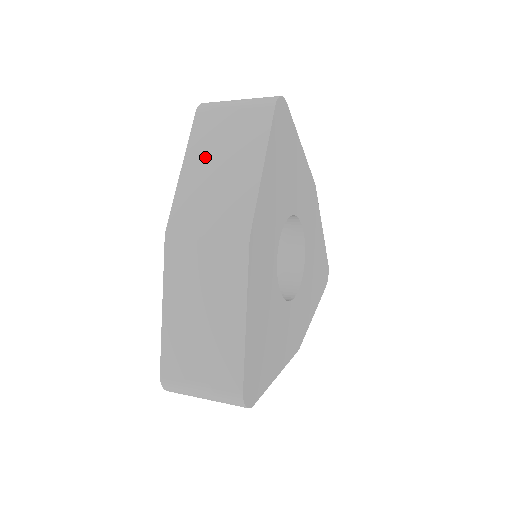
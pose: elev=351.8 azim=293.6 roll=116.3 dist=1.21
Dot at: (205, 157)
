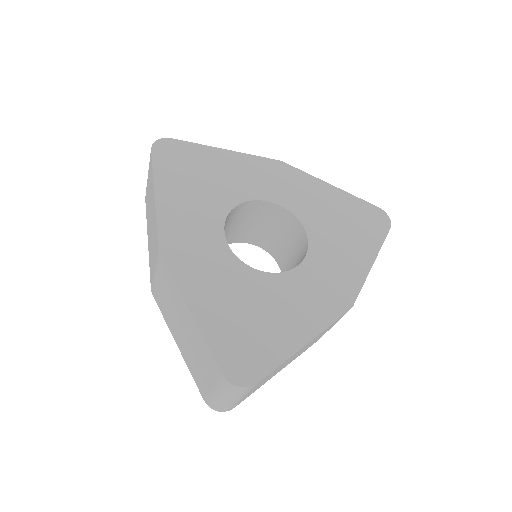
Dot at: (149, 222)
